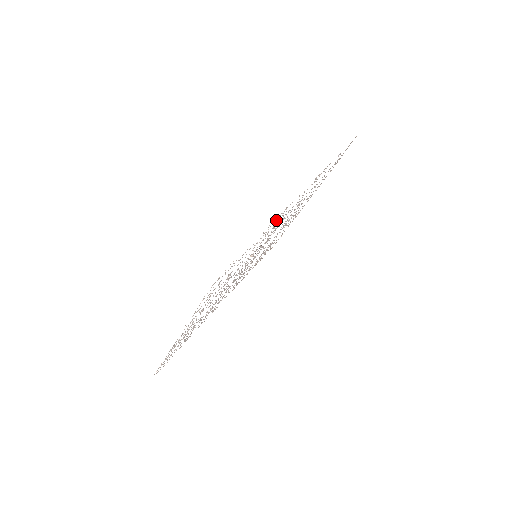
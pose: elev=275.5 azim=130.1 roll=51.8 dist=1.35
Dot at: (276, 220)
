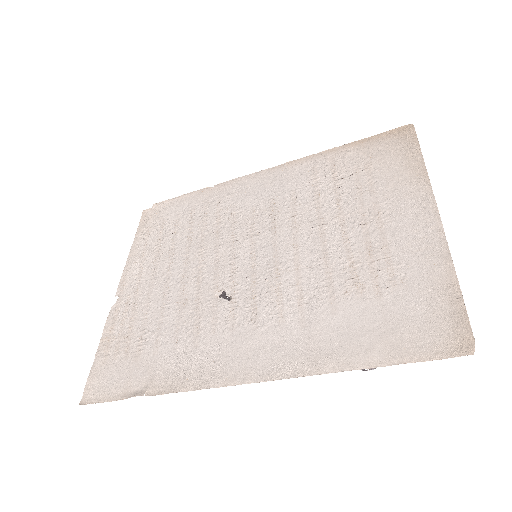
Dot at: (192, 376)
